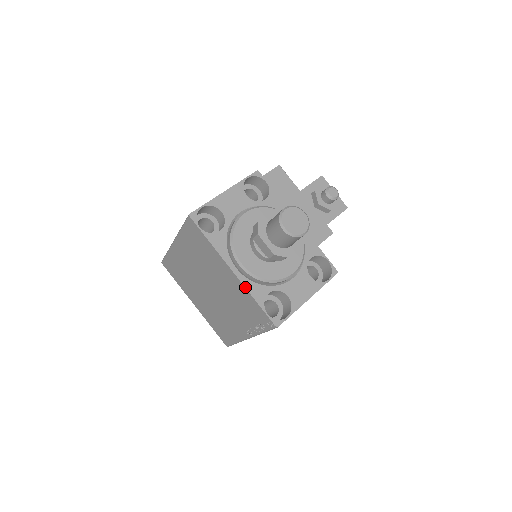
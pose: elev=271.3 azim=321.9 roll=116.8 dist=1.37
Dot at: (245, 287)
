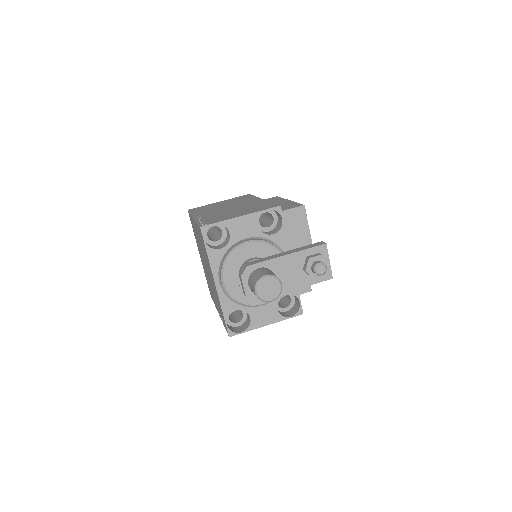
Dot at: (219, 299)
